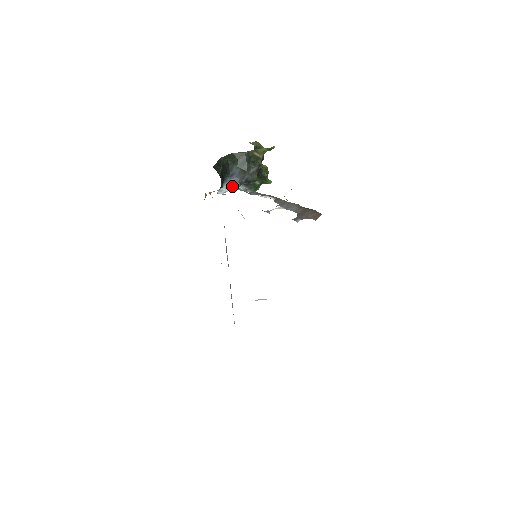
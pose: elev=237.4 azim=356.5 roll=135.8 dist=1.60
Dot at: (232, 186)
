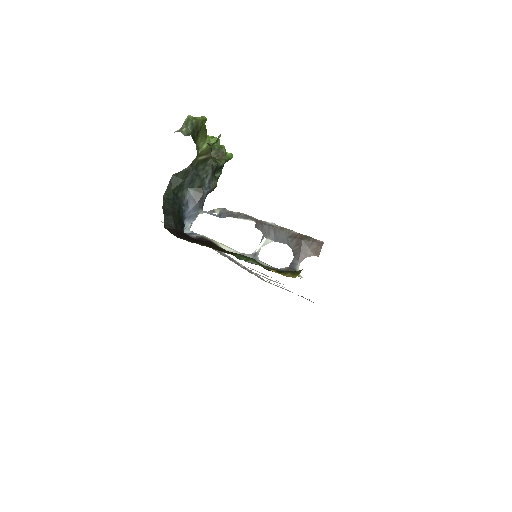
Dot at: (194, 217)
